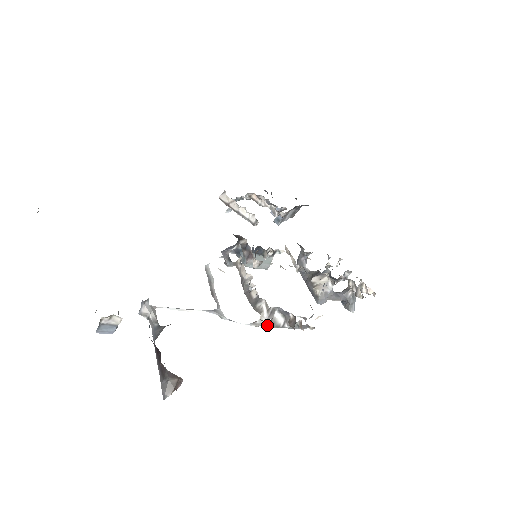
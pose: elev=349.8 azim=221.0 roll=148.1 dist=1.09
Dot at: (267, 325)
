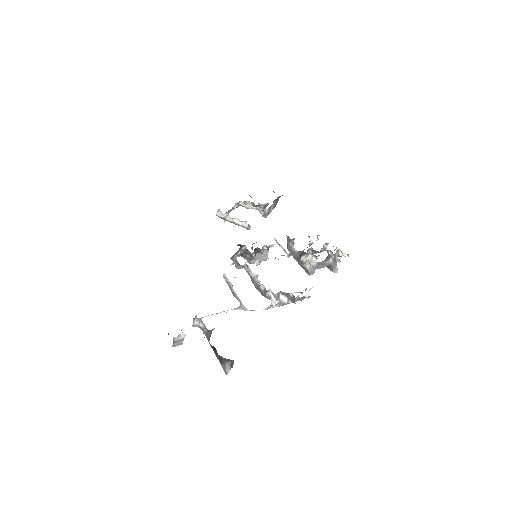
Dot at: (277, 306)
